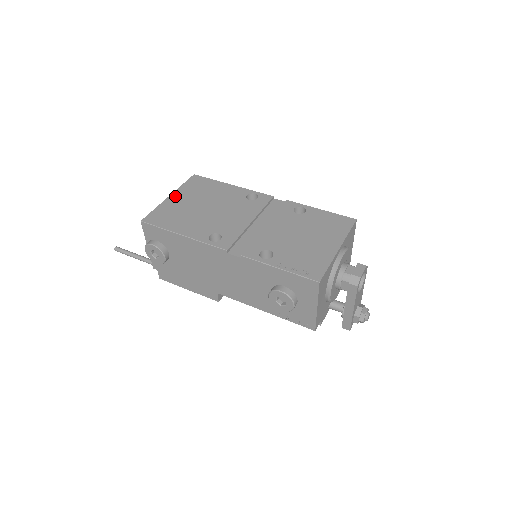
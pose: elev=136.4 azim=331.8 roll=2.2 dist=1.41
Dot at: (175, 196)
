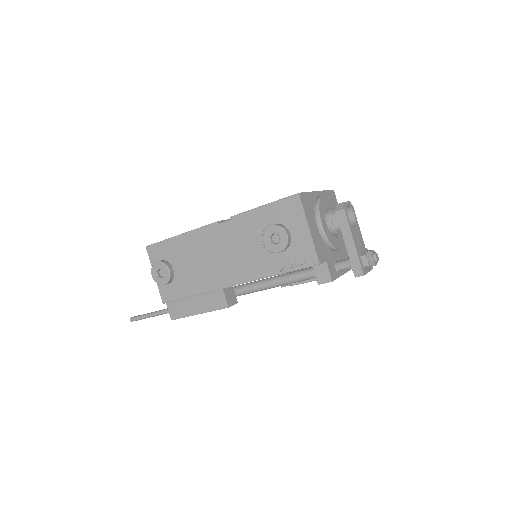
Dot at: occluded
